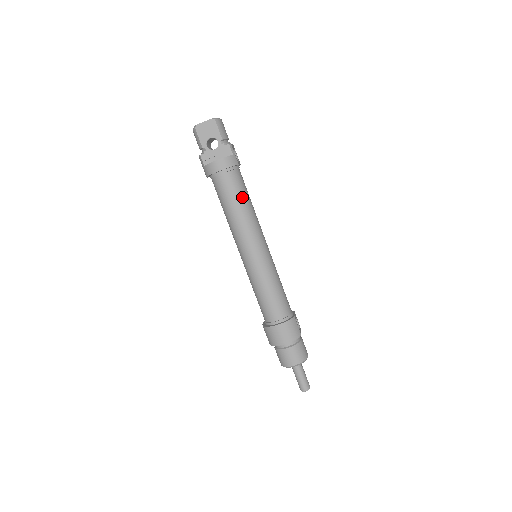
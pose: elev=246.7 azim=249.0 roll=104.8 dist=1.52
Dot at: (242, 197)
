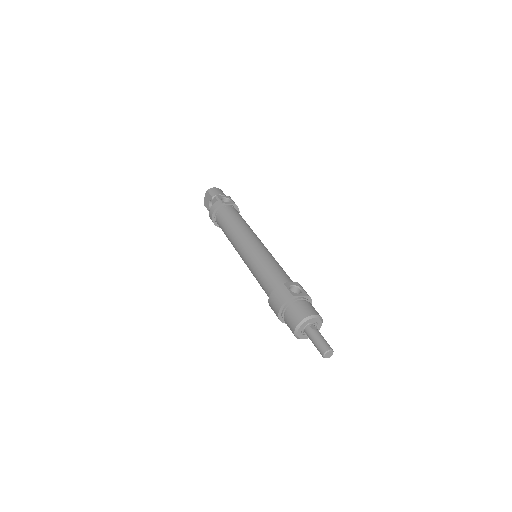
Dot at: (229, 221)
